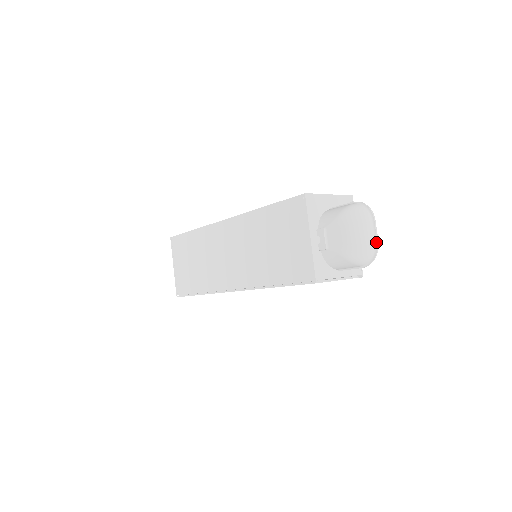
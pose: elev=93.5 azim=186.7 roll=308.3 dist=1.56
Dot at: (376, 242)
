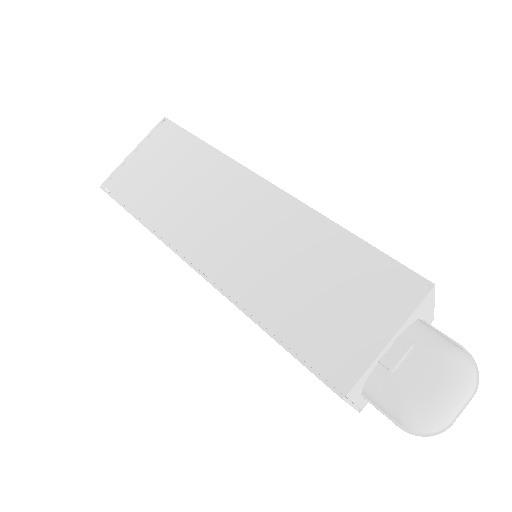
Dot at: (452, 423)
